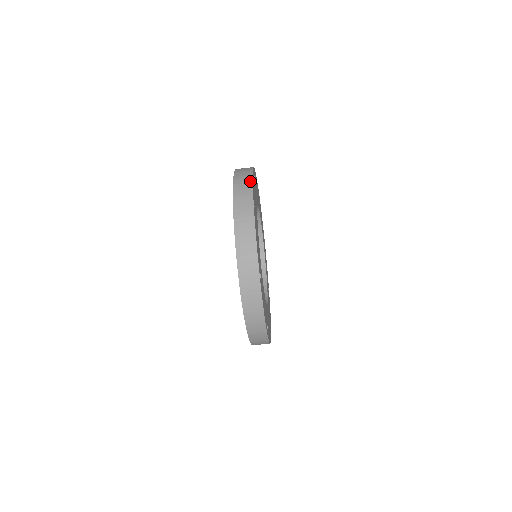
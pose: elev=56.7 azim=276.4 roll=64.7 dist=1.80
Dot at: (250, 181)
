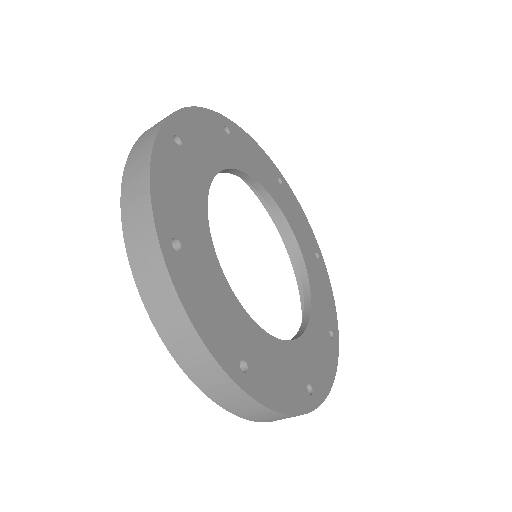
Dot at: (179, 109)
